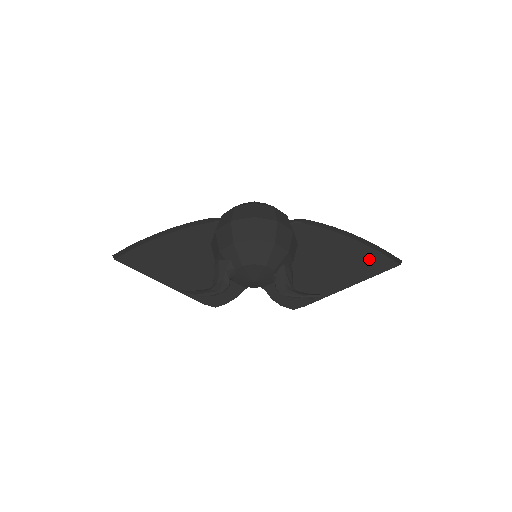
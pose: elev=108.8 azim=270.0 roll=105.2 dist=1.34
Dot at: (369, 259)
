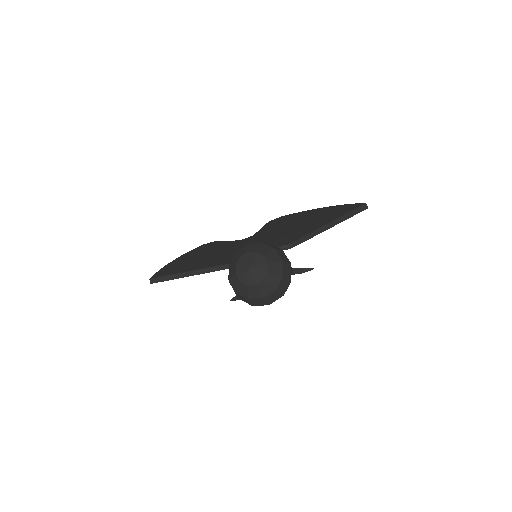
Dot at: (340, 210)
